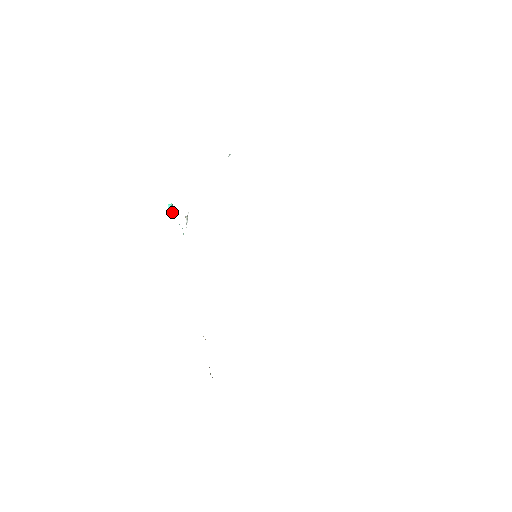
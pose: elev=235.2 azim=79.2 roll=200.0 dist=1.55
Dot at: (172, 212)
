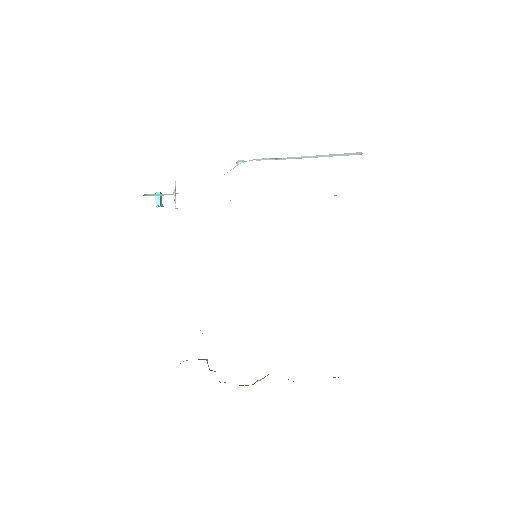
Dot at: (161, 205)
